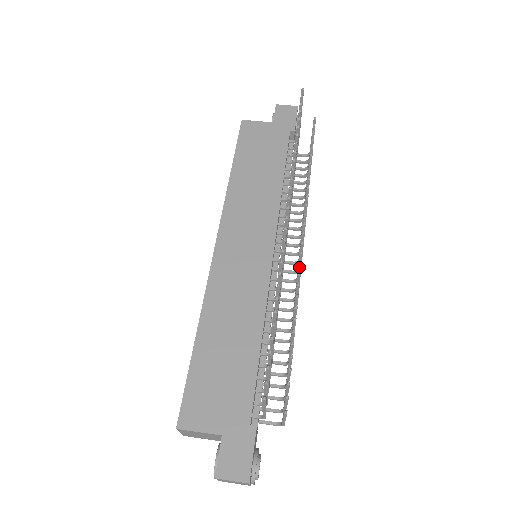
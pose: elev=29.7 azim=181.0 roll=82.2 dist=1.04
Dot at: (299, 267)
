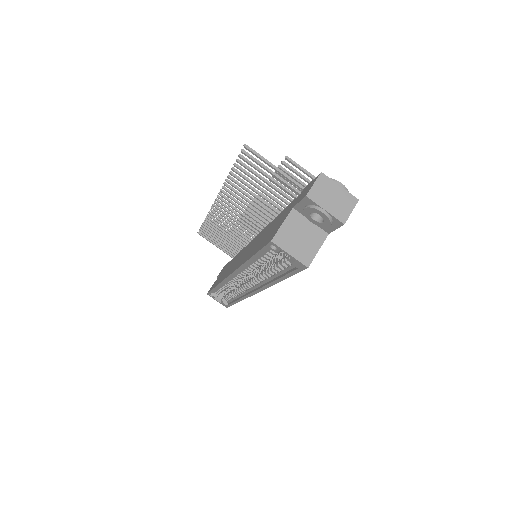
Dot at: occluded
